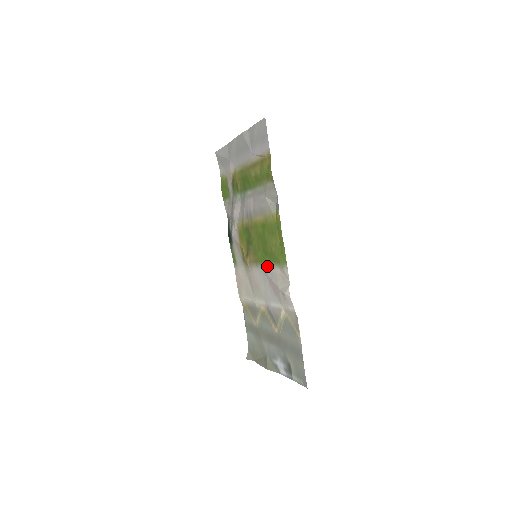
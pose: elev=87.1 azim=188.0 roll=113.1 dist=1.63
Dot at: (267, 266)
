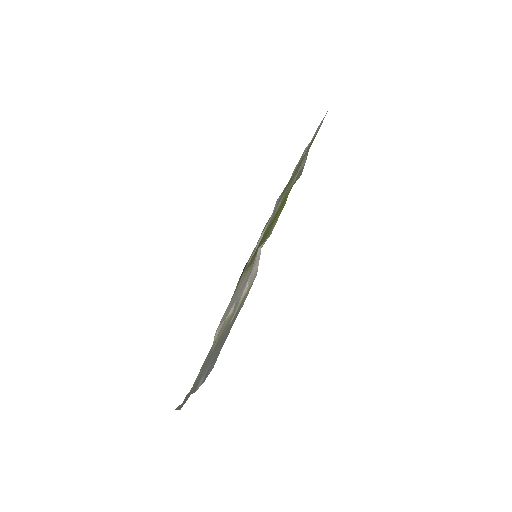
Dot at: occluded
